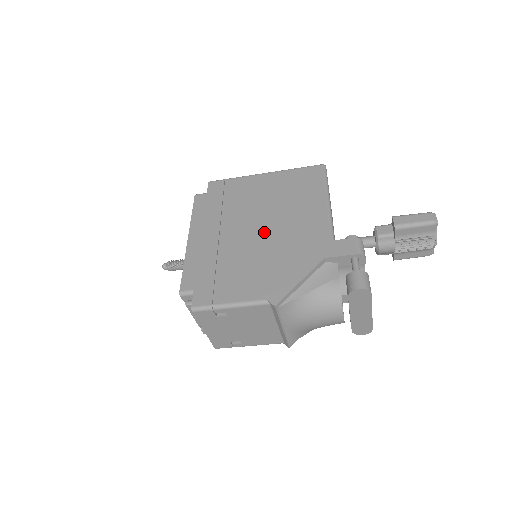
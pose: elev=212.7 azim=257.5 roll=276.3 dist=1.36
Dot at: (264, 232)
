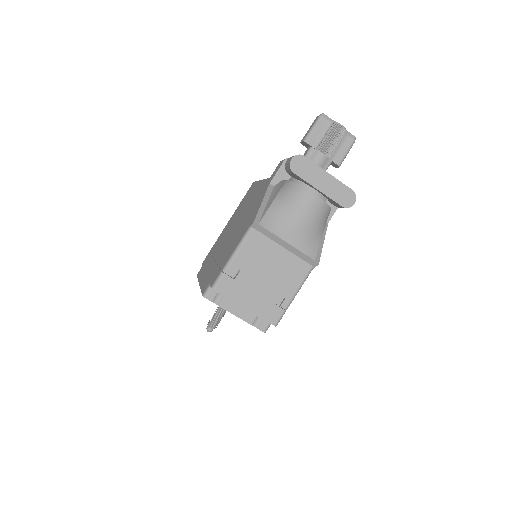
Dot at: (236, 226)
